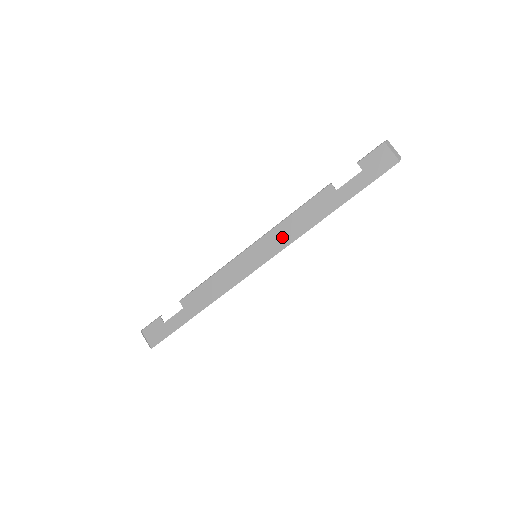
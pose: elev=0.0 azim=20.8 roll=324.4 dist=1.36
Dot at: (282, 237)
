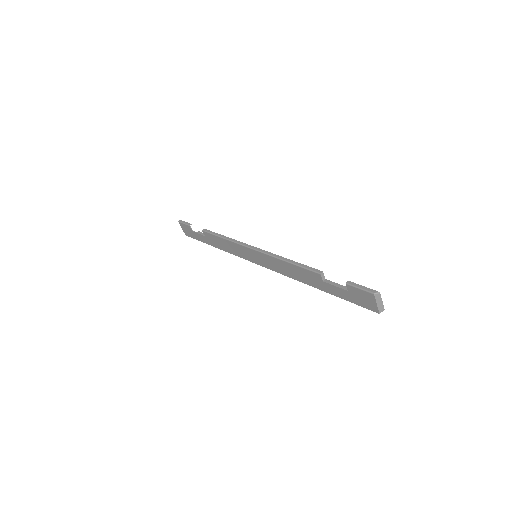
Dot at: (275, 266)
